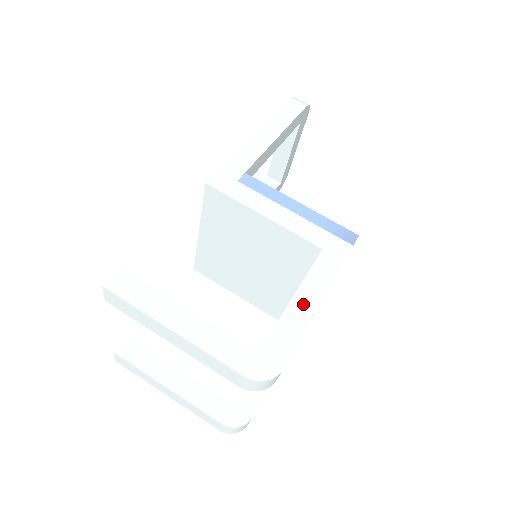
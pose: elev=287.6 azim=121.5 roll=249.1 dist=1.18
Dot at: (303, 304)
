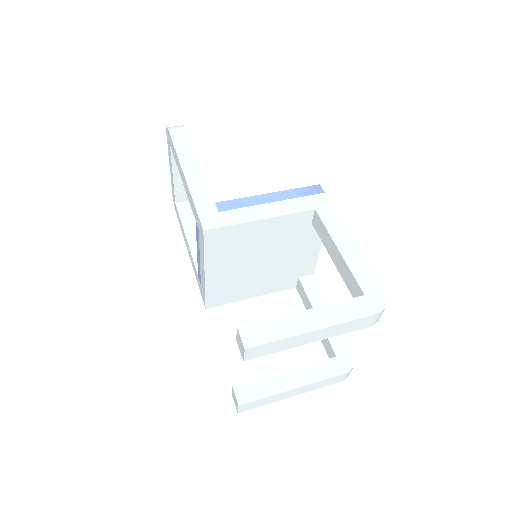
Dot at: (348, 249)
